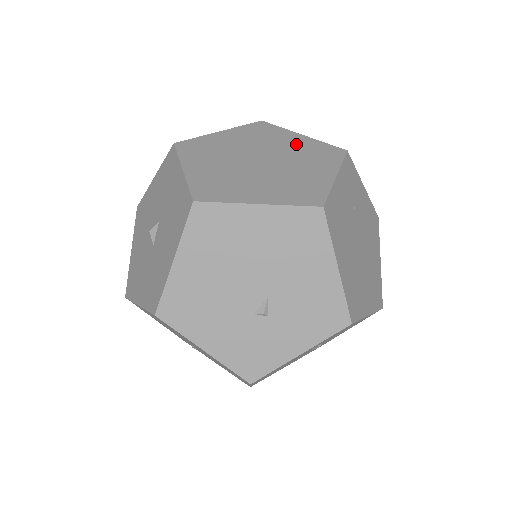
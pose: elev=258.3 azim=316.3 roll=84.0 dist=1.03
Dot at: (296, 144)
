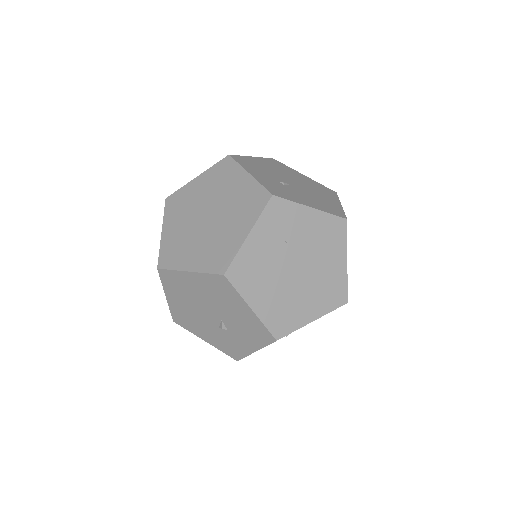
Dot at: (239, 190)
